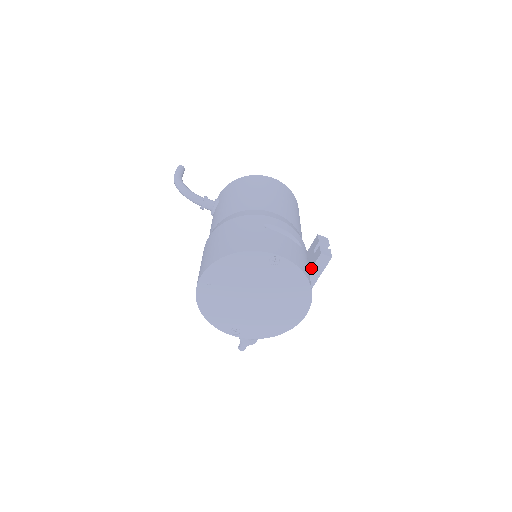
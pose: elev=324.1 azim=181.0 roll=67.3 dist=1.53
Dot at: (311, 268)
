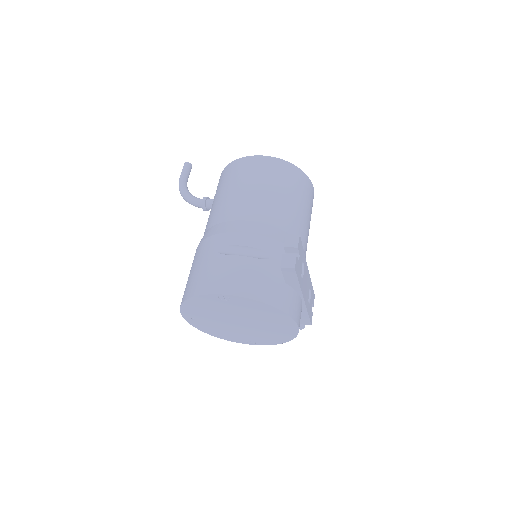
Dot at: (284, 279)
